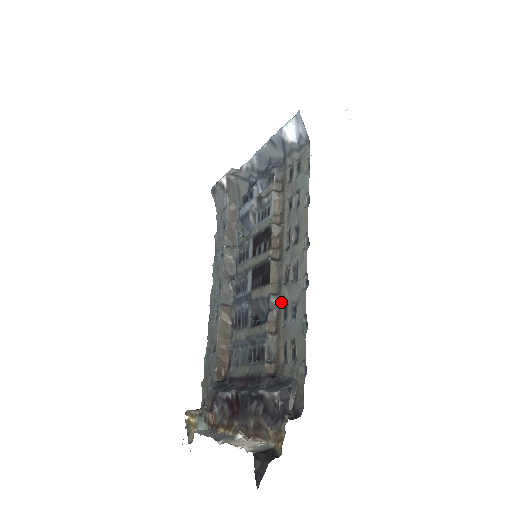
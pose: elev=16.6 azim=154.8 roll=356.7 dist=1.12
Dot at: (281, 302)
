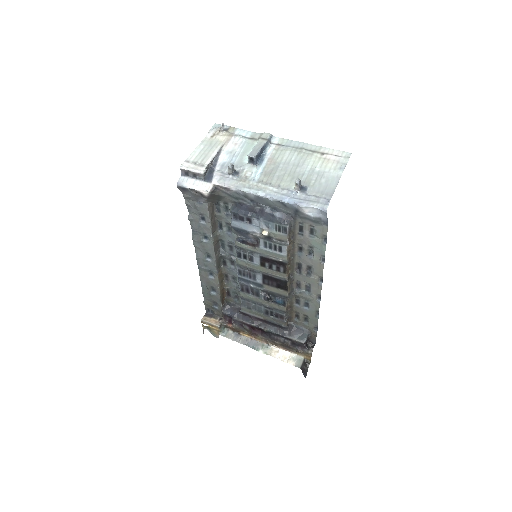
Dot at: (293, 296)
